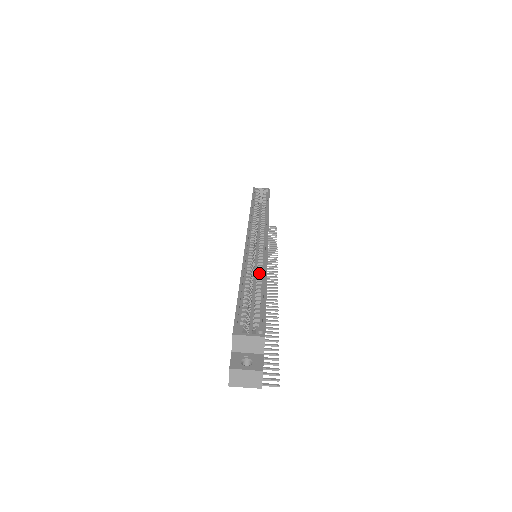
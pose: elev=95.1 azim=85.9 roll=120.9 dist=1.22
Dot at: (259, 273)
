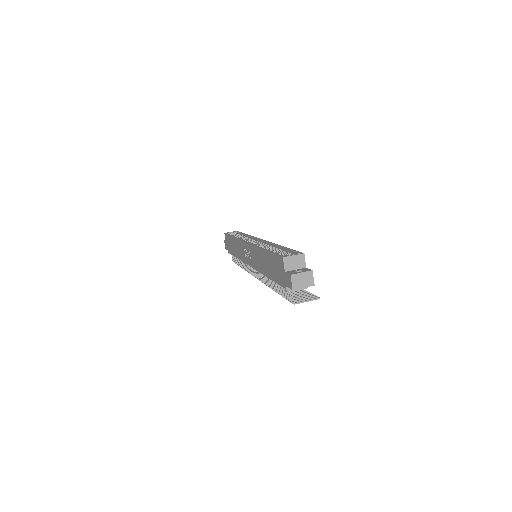
Dot at: (271, 248)
